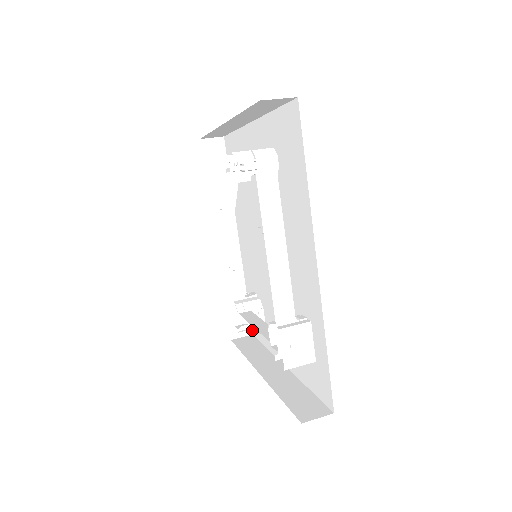
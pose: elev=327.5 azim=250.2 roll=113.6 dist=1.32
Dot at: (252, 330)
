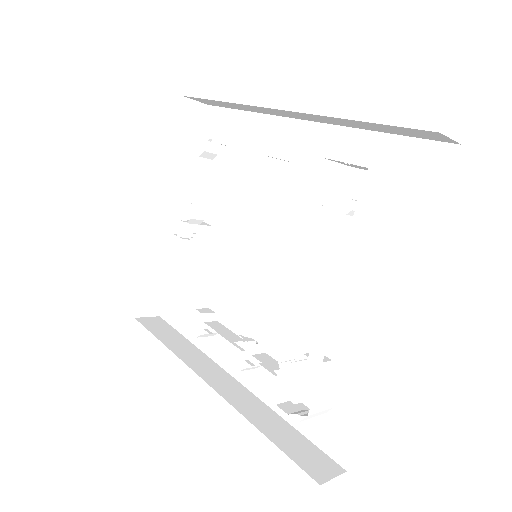
Dot at: (339, 463)
